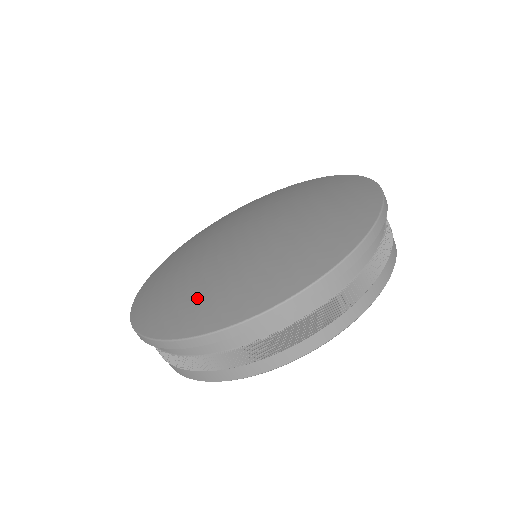
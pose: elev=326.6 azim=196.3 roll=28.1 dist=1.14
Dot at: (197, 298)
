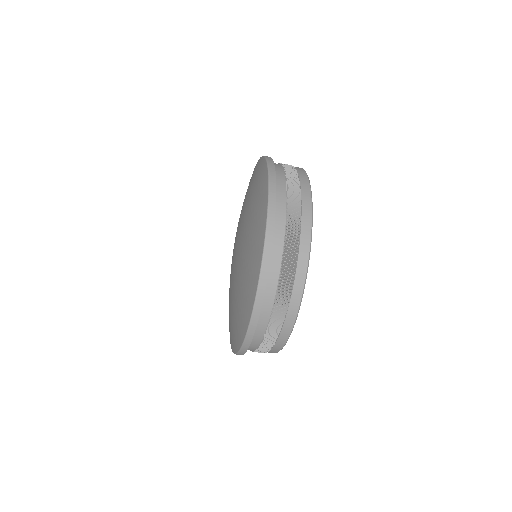
Dot at: (244, 288)
